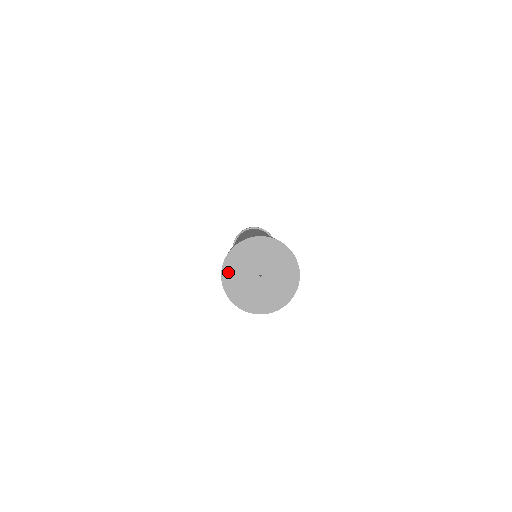
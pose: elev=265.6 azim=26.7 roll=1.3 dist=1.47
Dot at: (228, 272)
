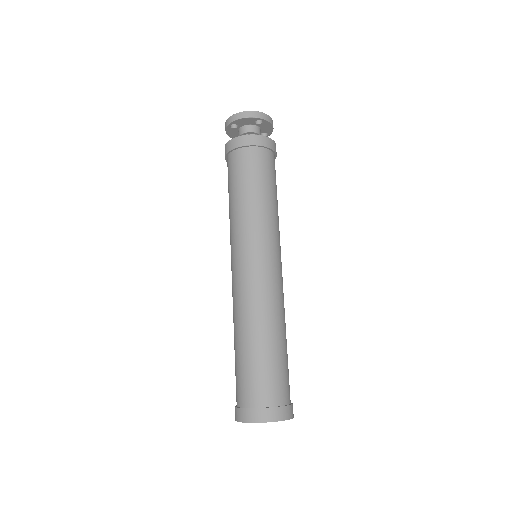
Dot at: (251, 422)
